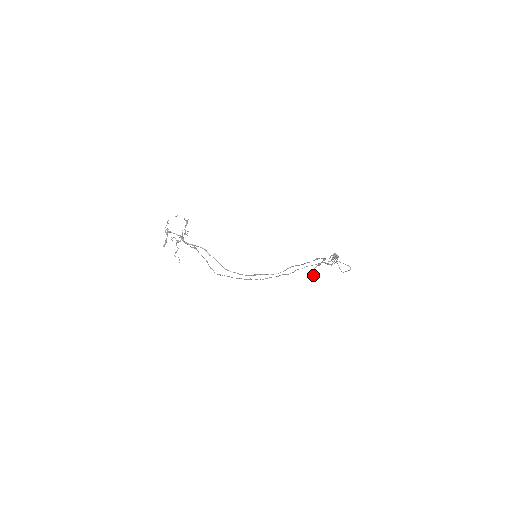
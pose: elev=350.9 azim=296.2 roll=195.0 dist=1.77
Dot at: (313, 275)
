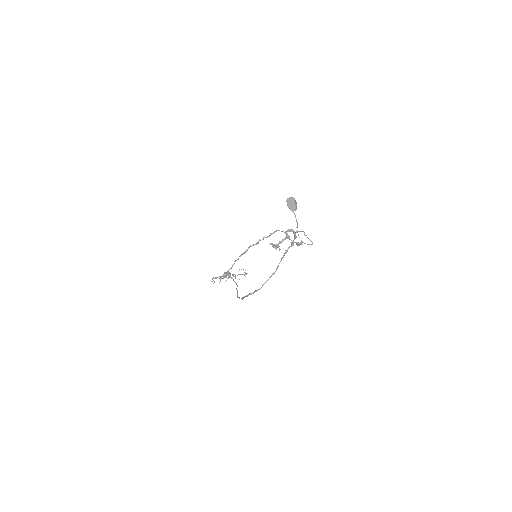
Dot at: (277, 245)
